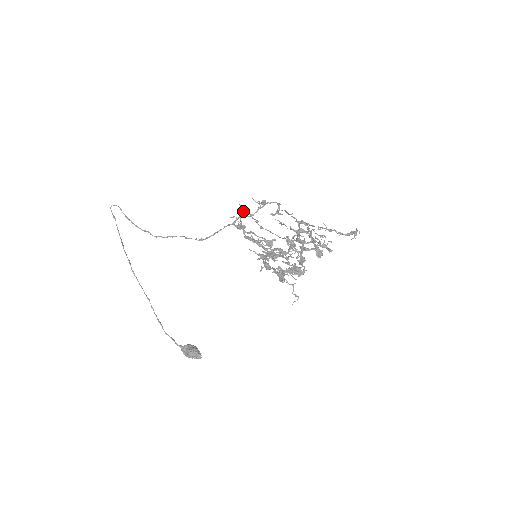
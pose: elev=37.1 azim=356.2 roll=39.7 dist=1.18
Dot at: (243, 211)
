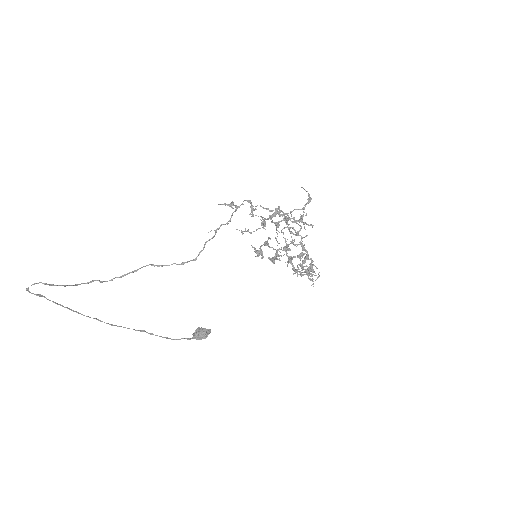
Dot at: occluded
